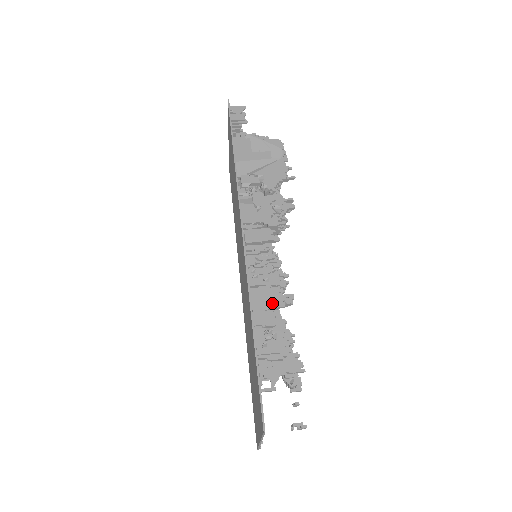
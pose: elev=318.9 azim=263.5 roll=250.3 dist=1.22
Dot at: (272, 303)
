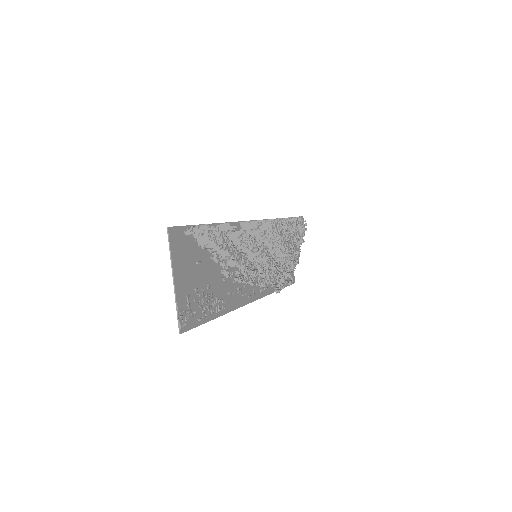
Dot at: (229, 223)
